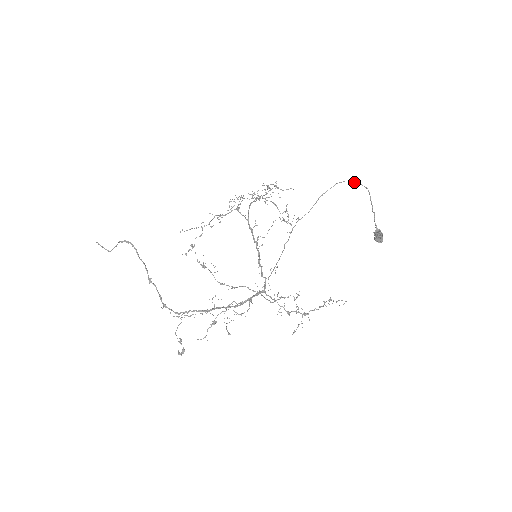
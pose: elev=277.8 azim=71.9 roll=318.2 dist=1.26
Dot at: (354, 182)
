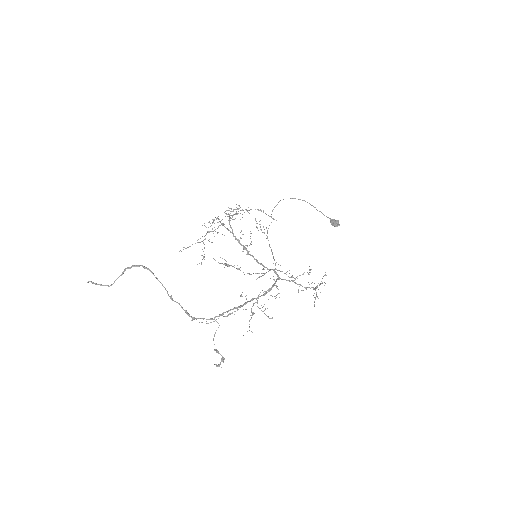
Dot at: (291, 198)
